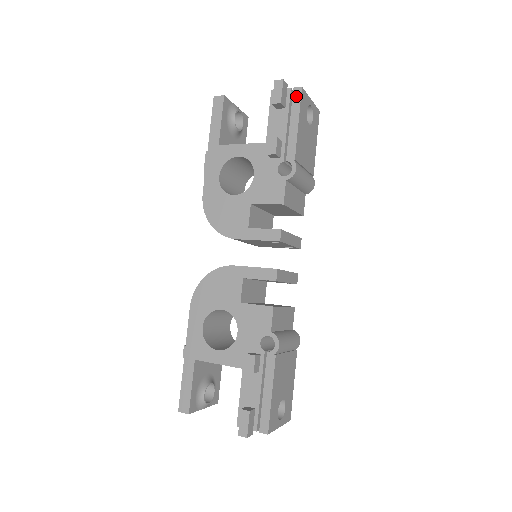
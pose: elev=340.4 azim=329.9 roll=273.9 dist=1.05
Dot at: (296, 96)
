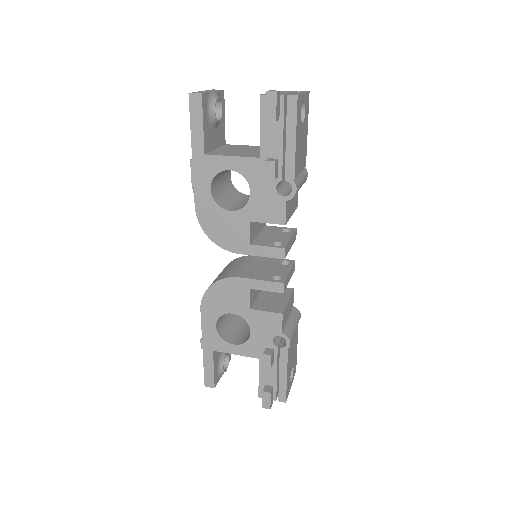
Dot at: (291, 107)
